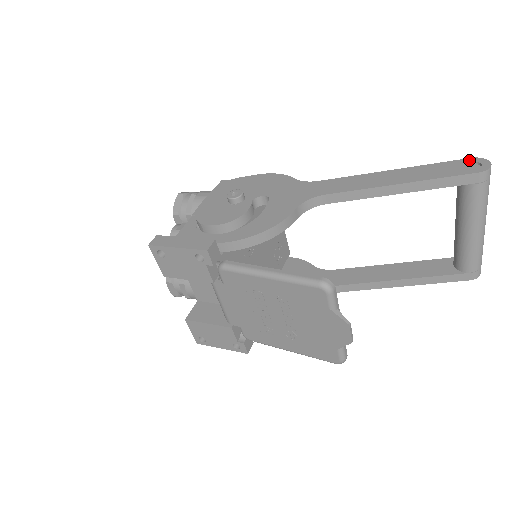
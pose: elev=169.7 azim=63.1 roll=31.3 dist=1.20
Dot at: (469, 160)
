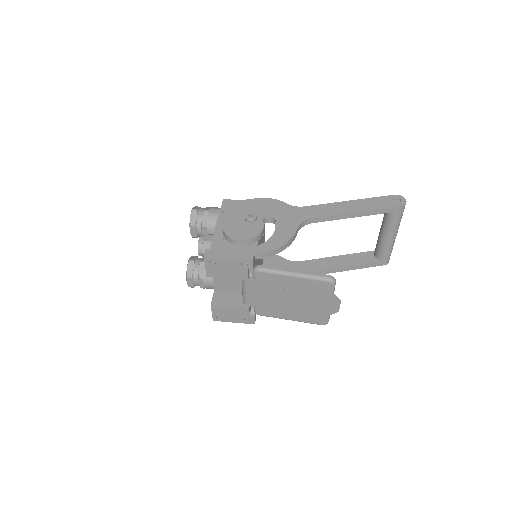
Dot at: (393, 196)
